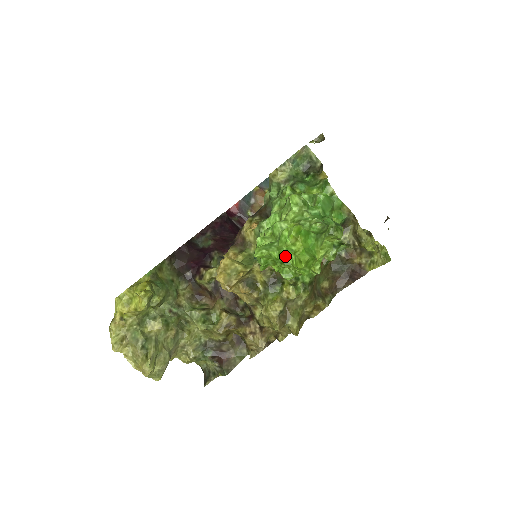
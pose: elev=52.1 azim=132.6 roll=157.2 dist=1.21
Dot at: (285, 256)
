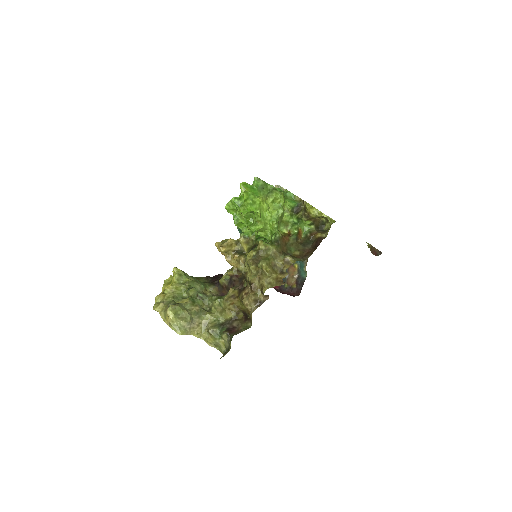
Dot at: (240, 201)
